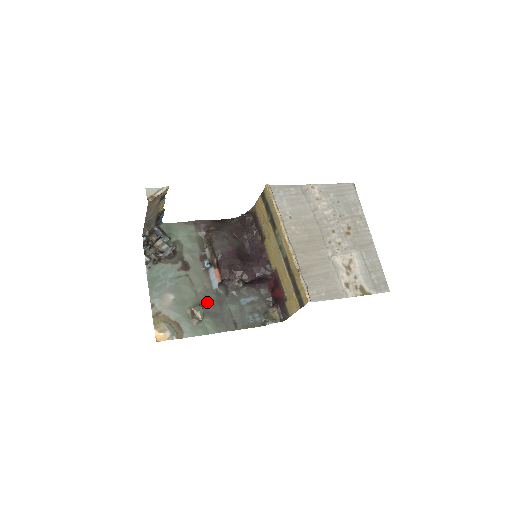
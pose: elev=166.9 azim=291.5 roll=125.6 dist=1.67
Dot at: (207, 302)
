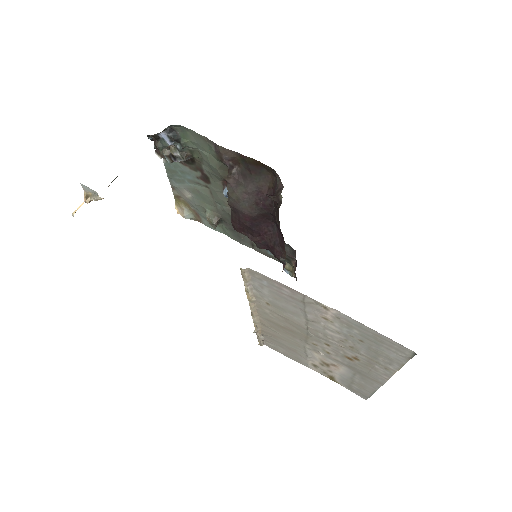
Dot at: (226, 217)
